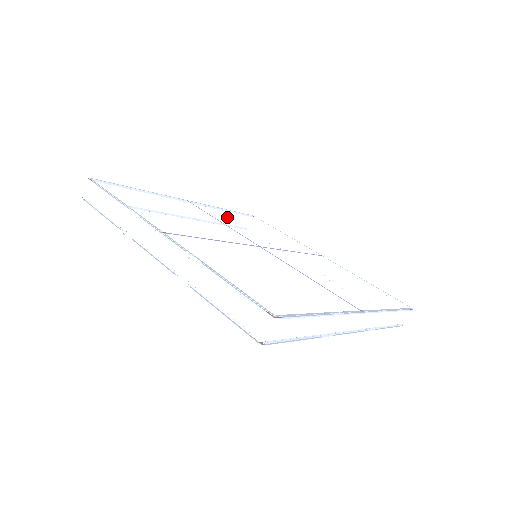
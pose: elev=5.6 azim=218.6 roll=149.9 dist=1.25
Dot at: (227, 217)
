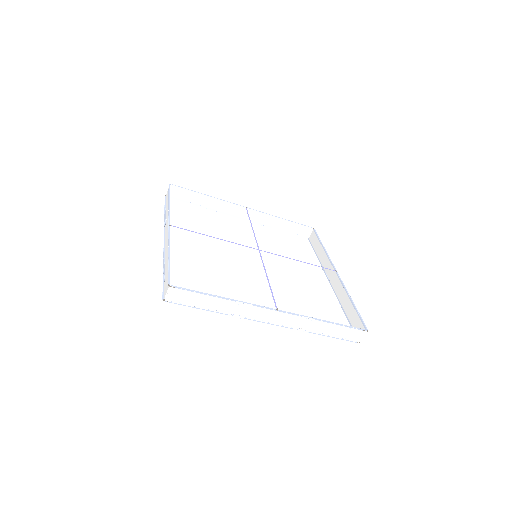
Dot at: (286, 225)
